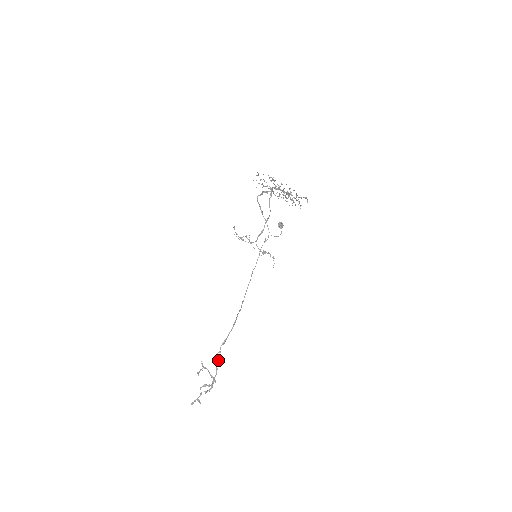
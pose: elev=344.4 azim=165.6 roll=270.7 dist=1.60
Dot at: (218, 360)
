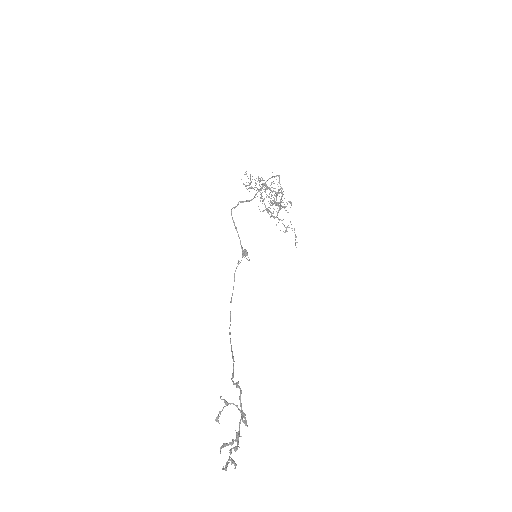
Dot at: (241, 392)
